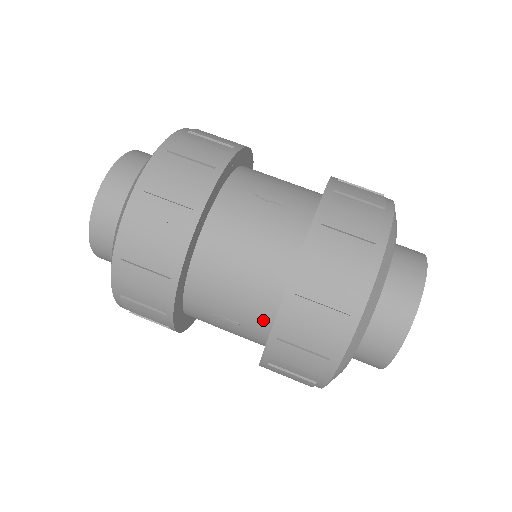
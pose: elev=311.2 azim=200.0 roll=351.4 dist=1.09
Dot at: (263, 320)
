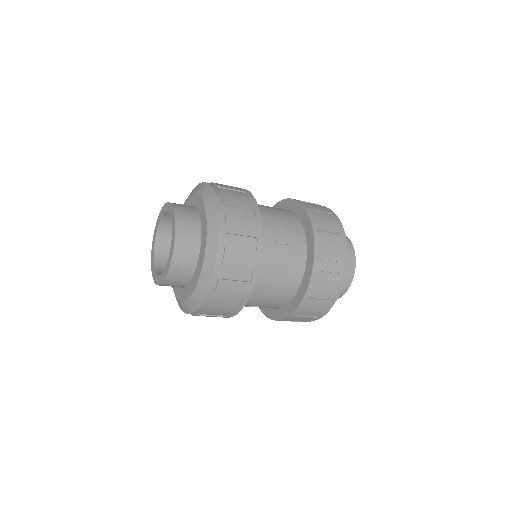
Dot at: (281, 305)
